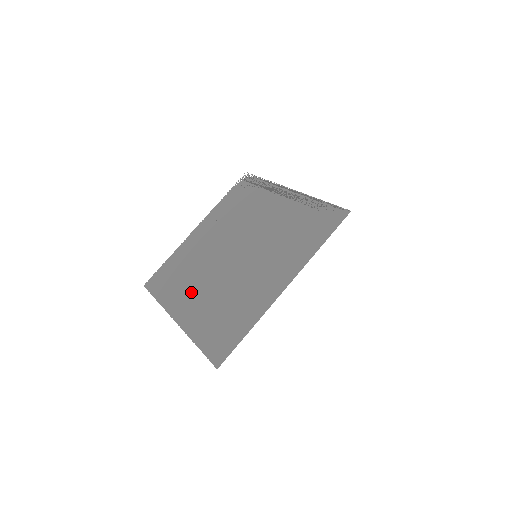
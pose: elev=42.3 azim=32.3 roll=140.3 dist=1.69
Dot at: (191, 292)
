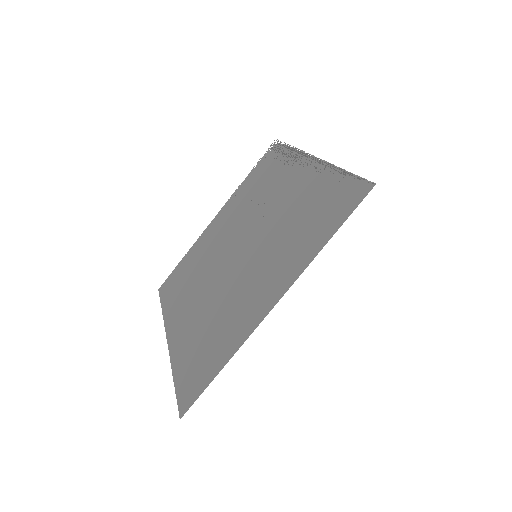
Dot at: (189, 302)
